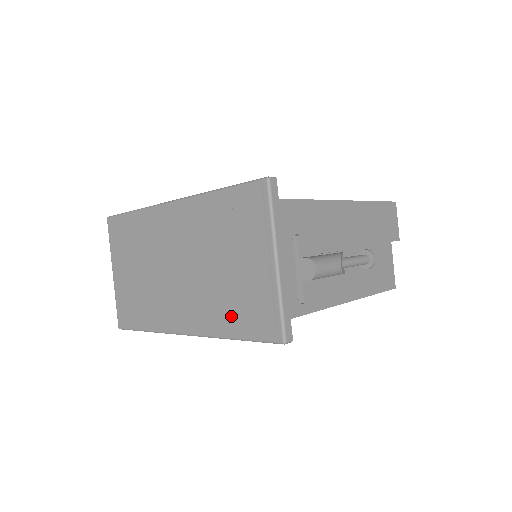
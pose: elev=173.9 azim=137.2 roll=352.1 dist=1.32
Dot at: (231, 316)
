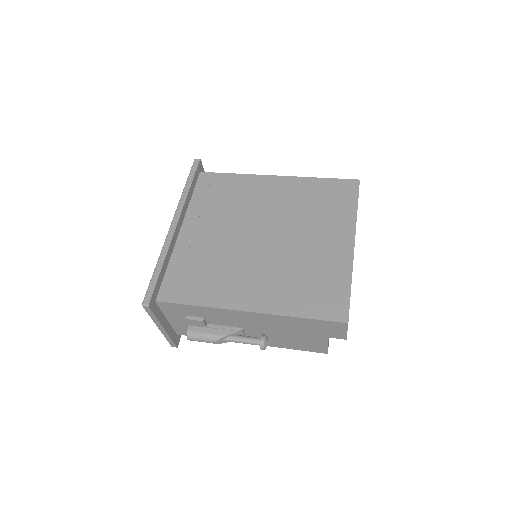
Dot at: occluded
